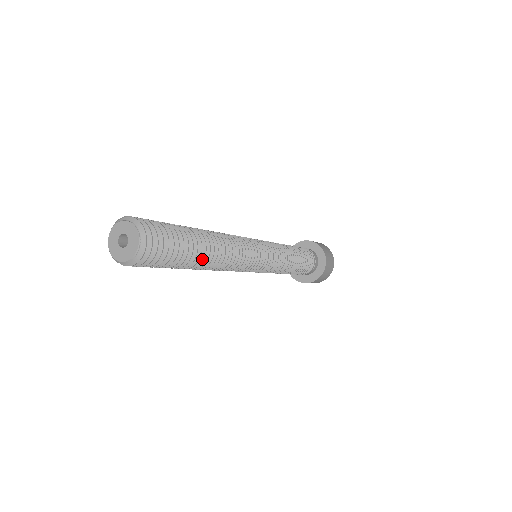
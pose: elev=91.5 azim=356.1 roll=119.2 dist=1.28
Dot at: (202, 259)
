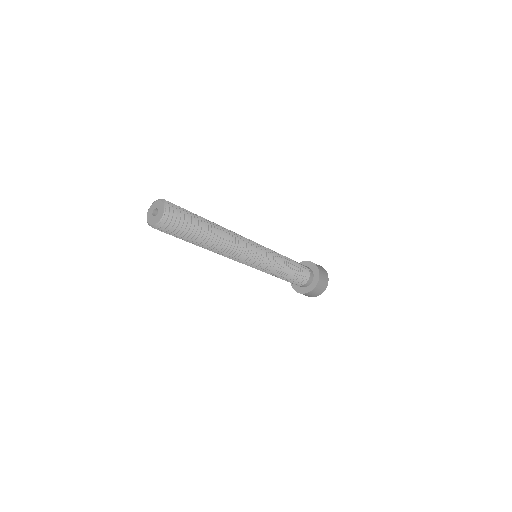
Dot at: (210, 227)
